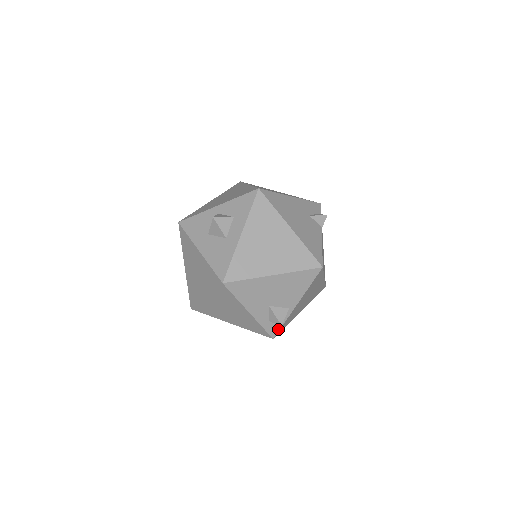
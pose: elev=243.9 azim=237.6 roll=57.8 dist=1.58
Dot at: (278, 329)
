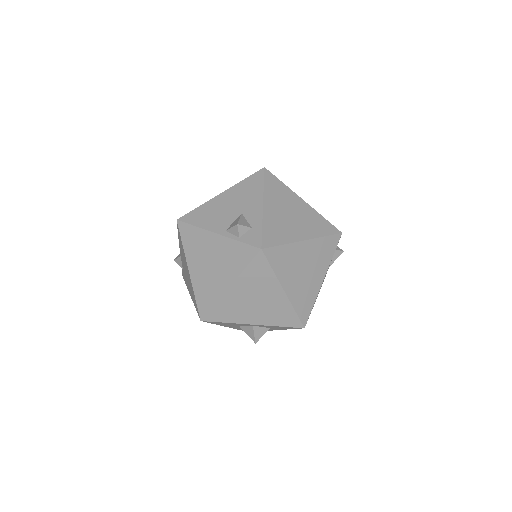
Dot at: occluded
